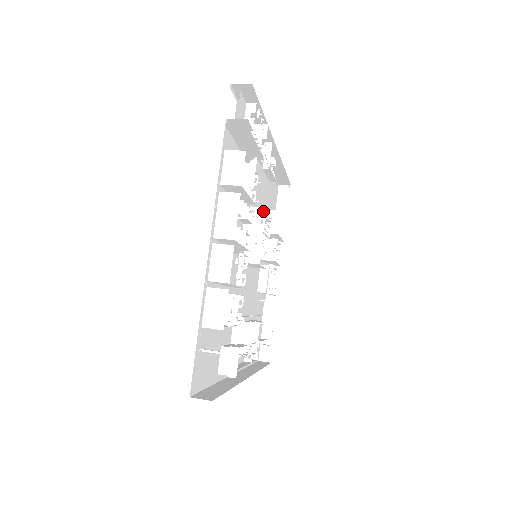
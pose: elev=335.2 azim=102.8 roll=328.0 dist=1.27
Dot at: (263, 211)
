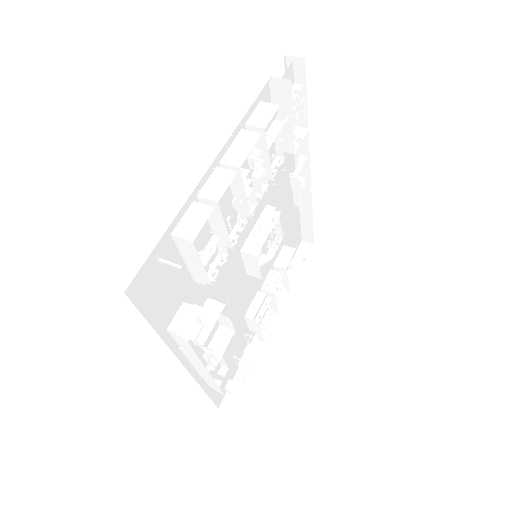
Dot at: occluded
